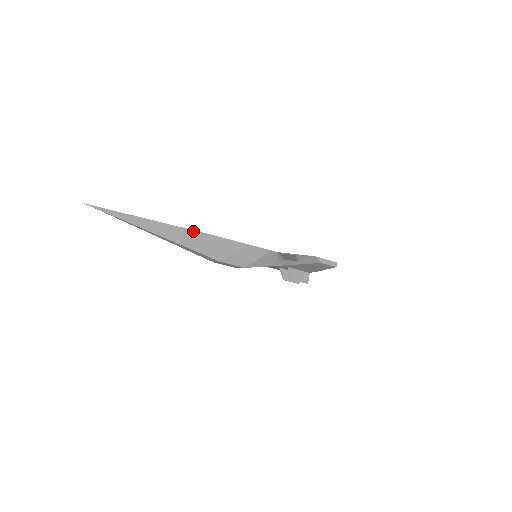
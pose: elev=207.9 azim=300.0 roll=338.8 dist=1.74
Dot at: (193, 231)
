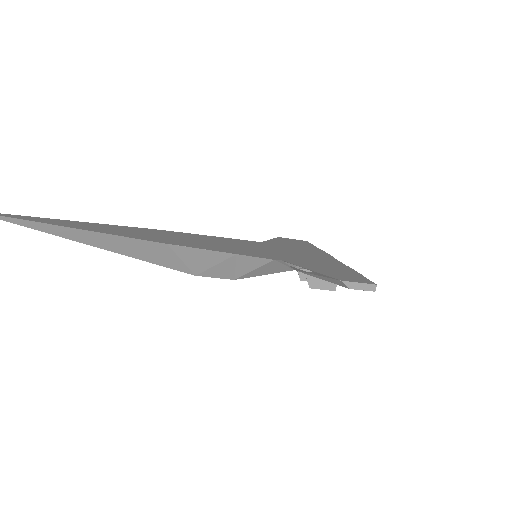
Dot at: (145, 241)
